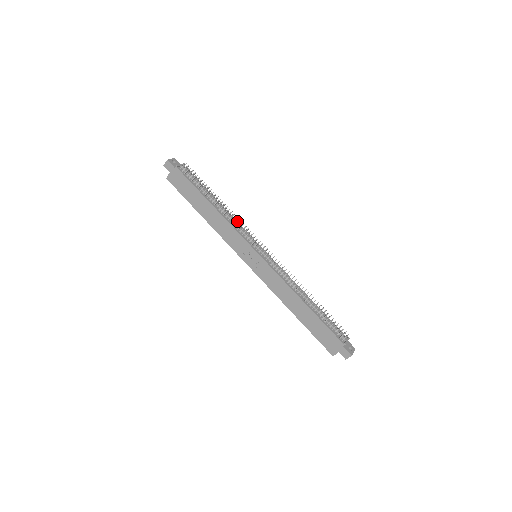
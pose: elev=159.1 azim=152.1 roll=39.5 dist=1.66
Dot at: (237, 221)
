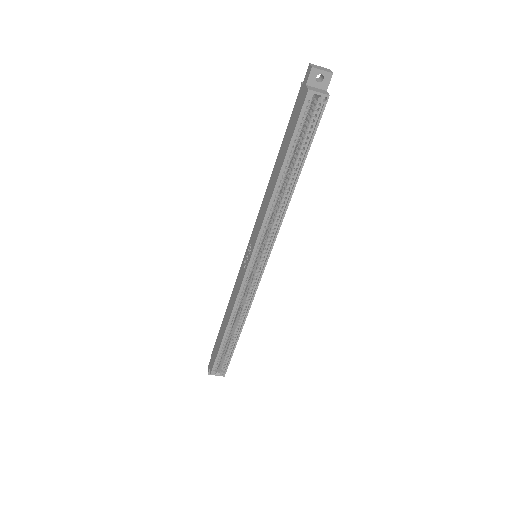
Dot at: occluded
